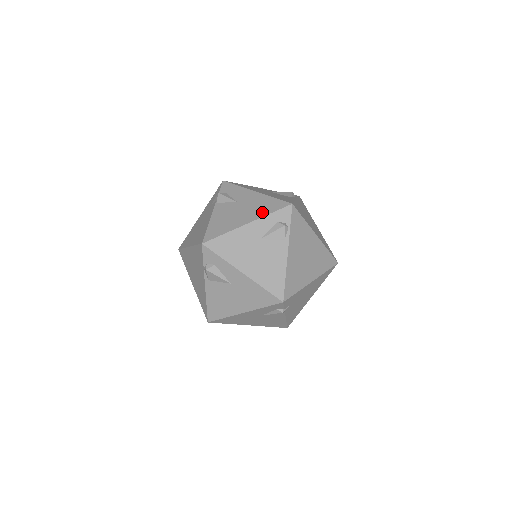
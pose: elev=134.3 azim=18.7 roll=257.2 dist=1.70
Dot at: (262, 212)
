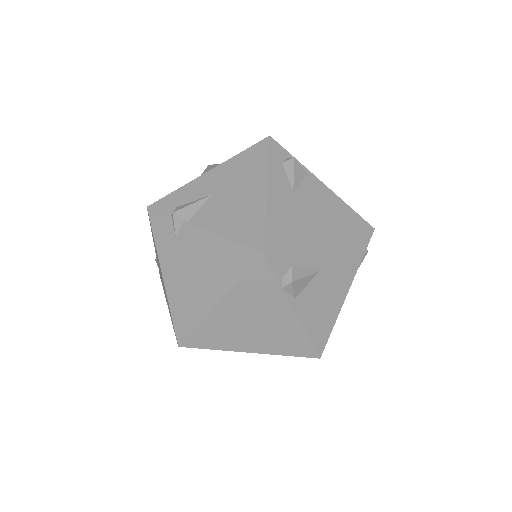
Dot at: (258, 169)
